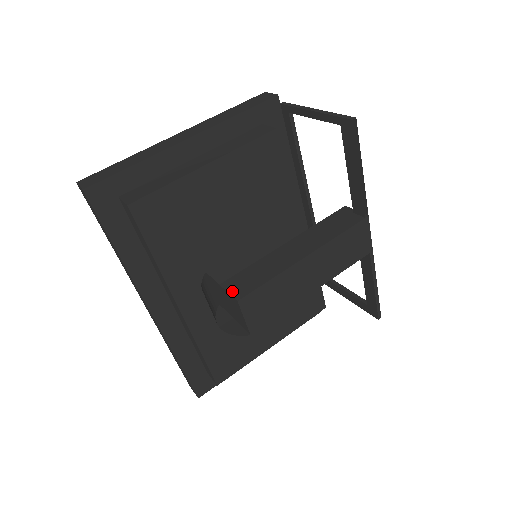
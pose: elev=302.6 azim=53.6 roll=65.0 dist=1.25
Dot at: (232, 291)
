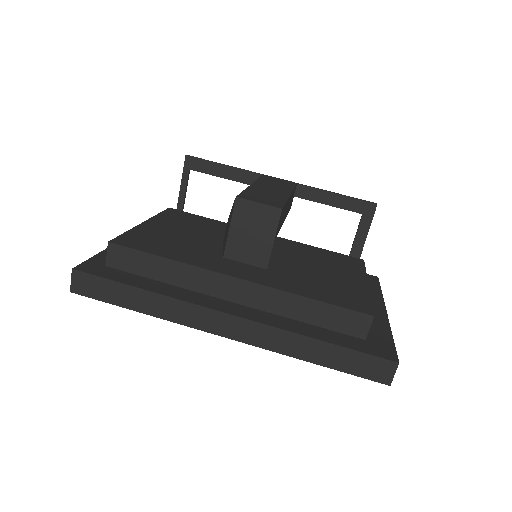
Dot at: (233, 211)
